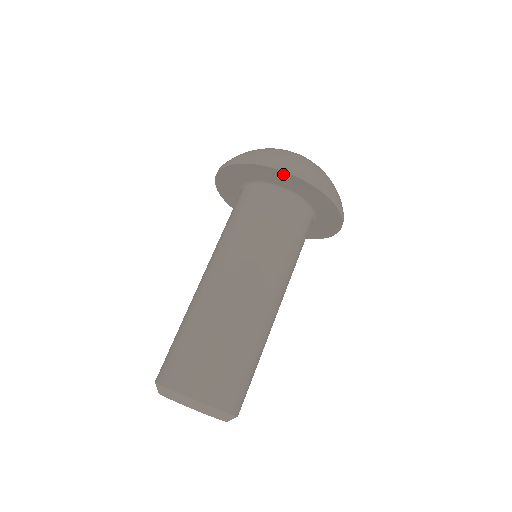
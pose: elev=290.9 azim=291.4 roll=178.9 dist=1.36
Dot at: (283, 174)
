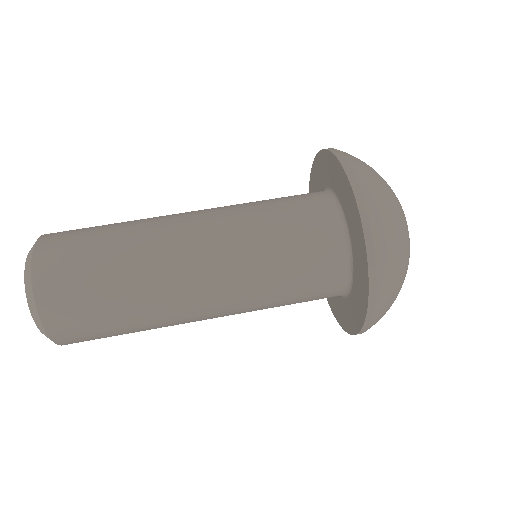
Dot at: (351, 193)
